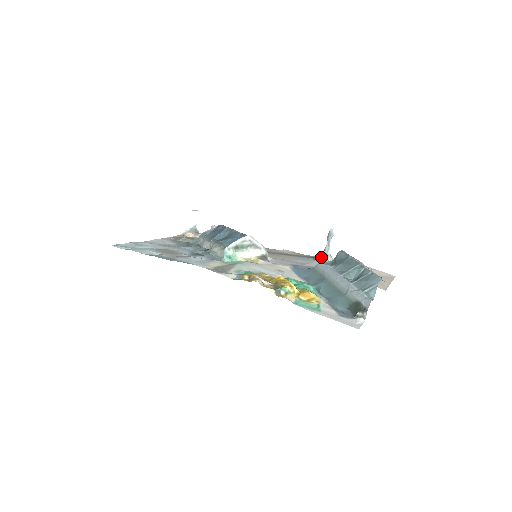
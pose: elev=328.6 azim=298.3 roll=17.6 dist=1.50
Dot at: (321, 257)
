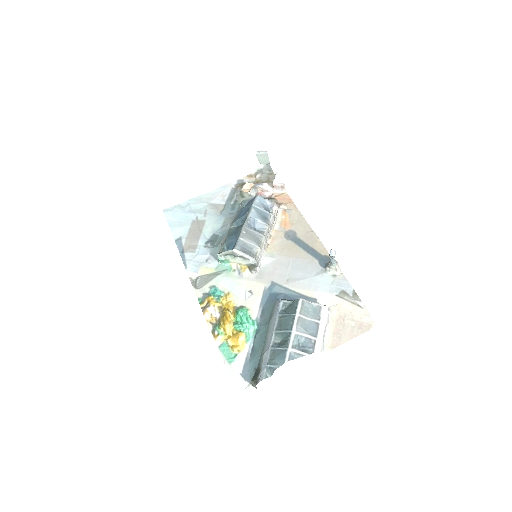
Dot at: (325, 267)
